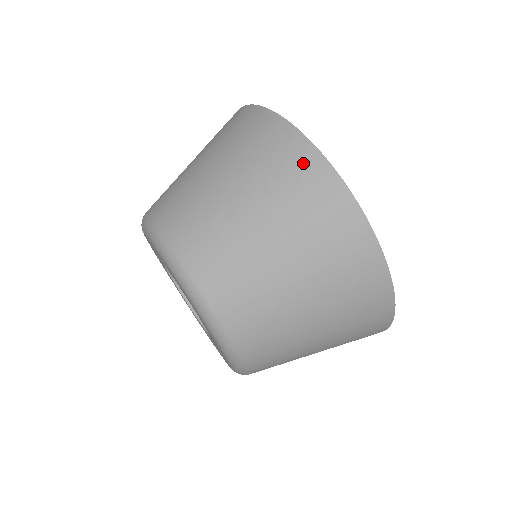
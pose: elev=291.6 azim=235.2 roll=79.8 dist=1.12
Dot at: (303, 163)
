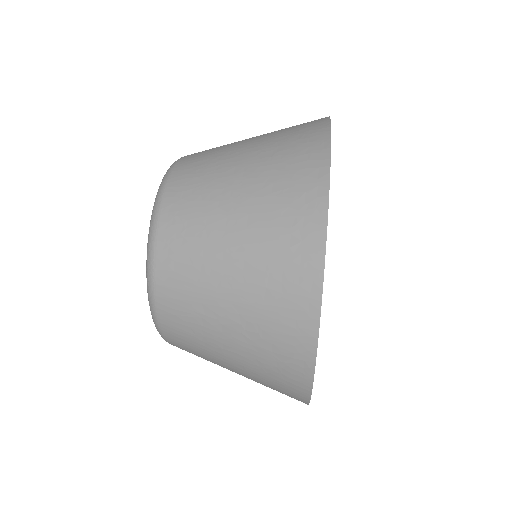
Dot at: (306, 214)
